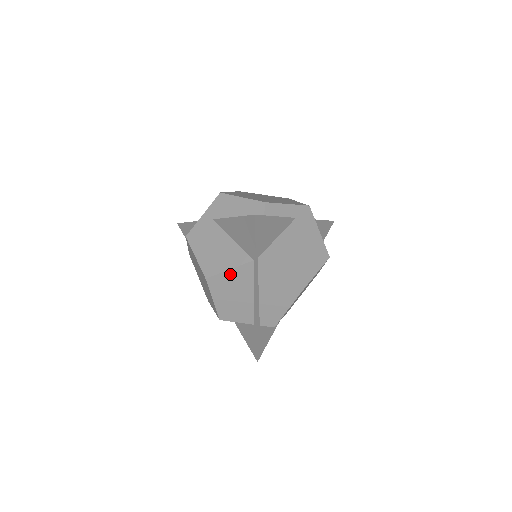
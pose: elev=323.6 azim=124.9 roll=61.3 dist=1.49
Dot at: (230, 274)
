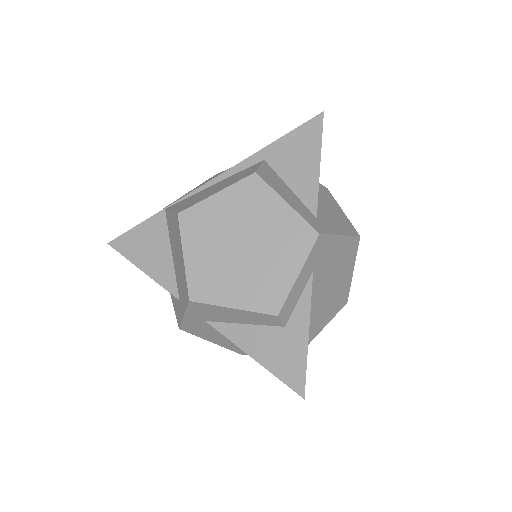
Dot at: occluded
